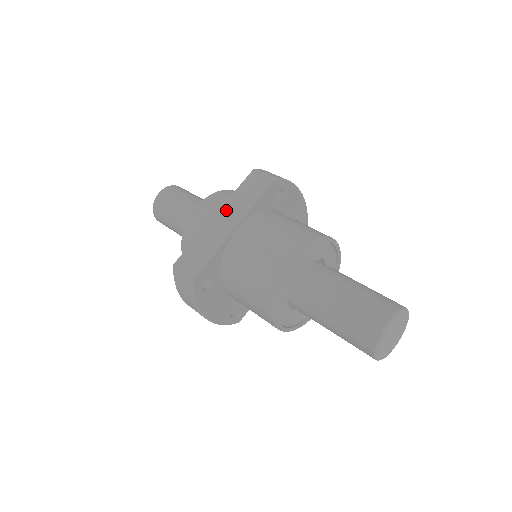
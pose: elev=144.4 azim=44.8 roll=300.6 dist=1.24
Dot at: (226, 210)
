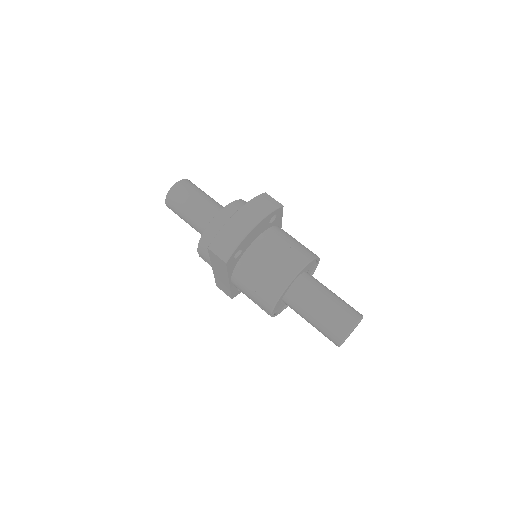
Dot at: (215, 269)
